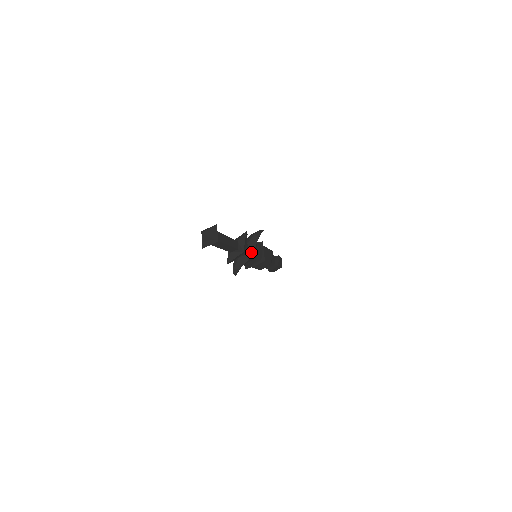
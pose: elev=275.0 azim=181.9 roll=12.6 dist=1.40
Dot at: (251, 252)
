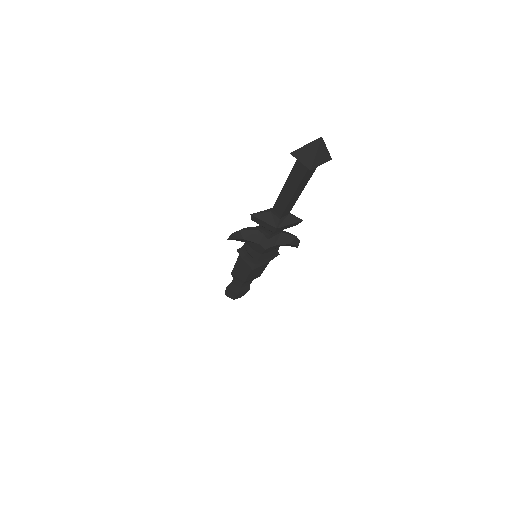
Dot at: (271, 243)
